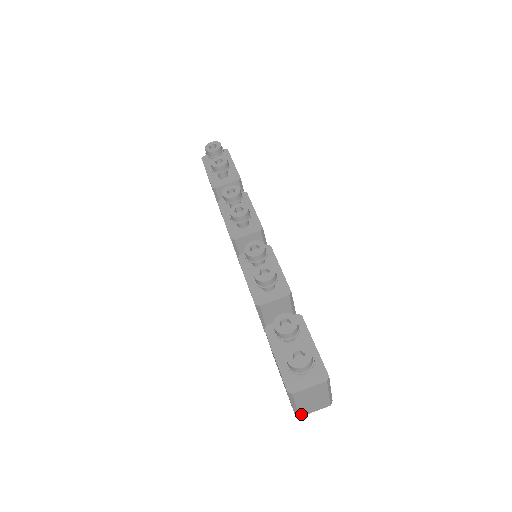
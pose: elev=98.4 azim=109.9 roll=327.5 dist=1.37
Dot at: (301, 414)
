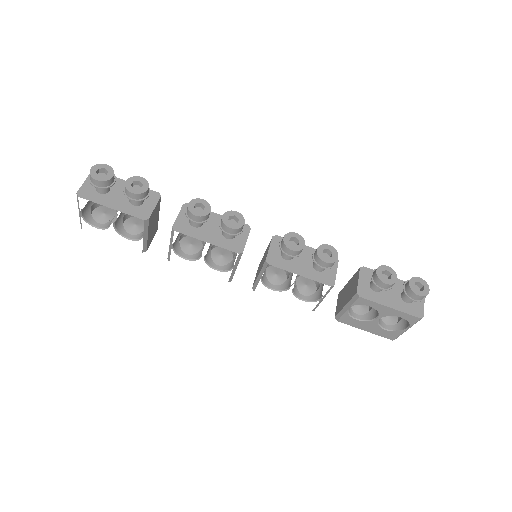
Dot at: occluded
